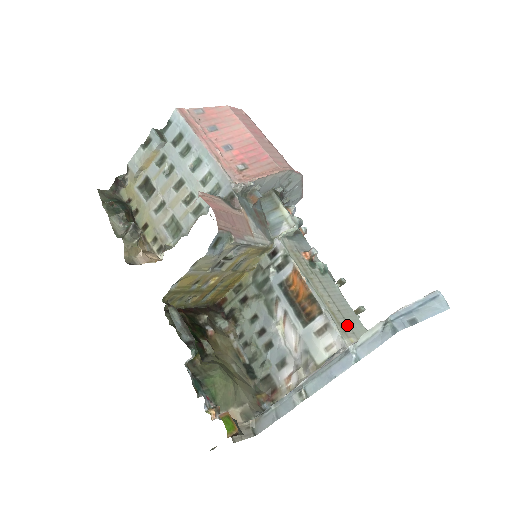
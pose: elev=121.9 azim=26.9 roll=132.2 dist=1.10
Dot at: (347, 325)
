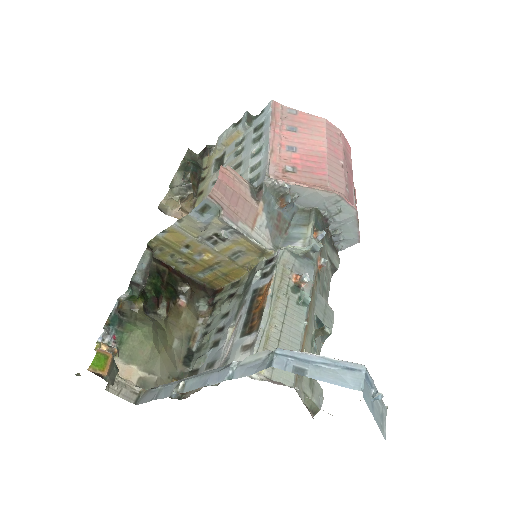
Dot at: occluded
